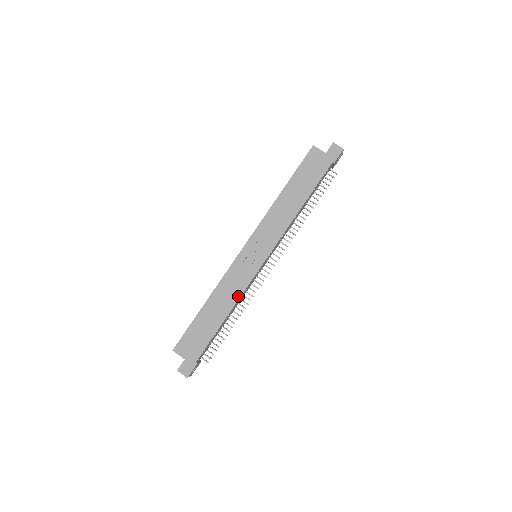
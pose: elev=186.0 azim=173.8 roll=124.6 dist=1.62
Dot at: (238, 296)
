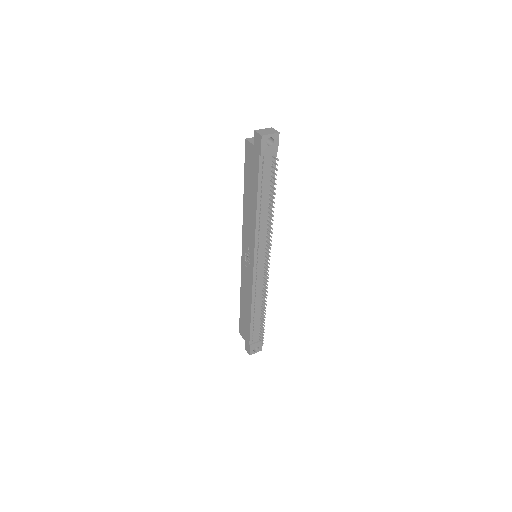
Dot at: (251, 295)
